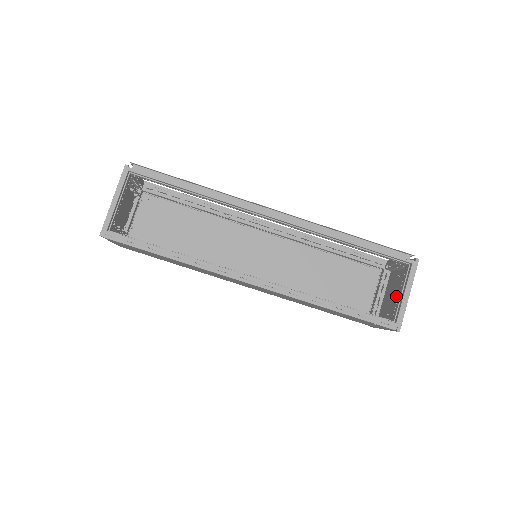
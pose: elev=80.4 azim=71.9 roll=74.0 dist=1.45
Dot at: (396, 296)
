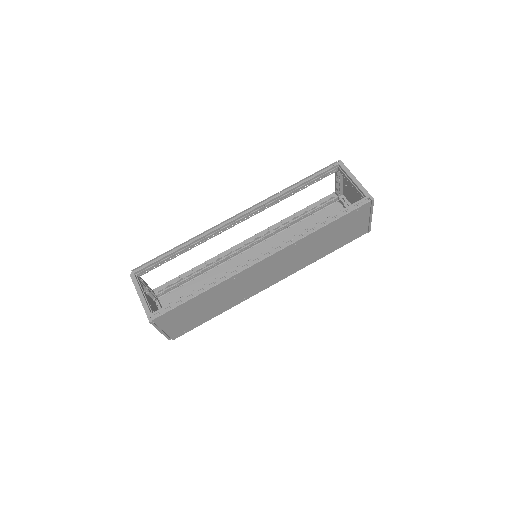
Dot at: (356, 194)
